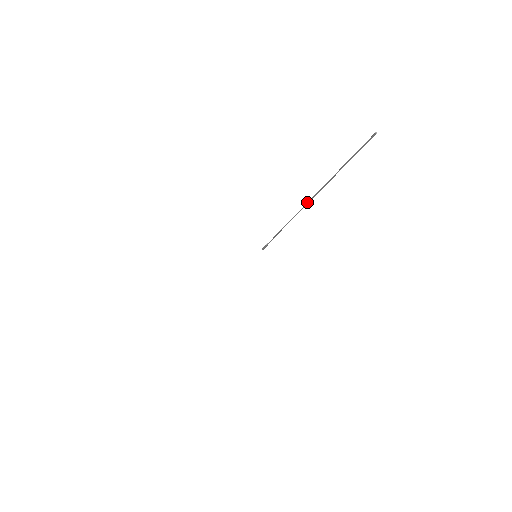
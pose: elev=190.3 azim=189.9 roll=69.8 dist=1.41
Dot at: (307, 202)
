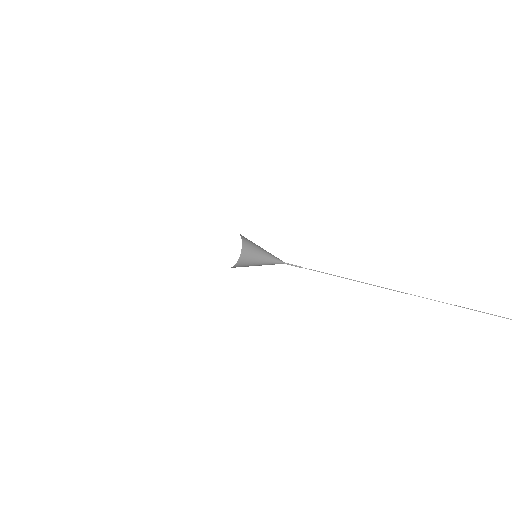
Dot at: (415, 295)
